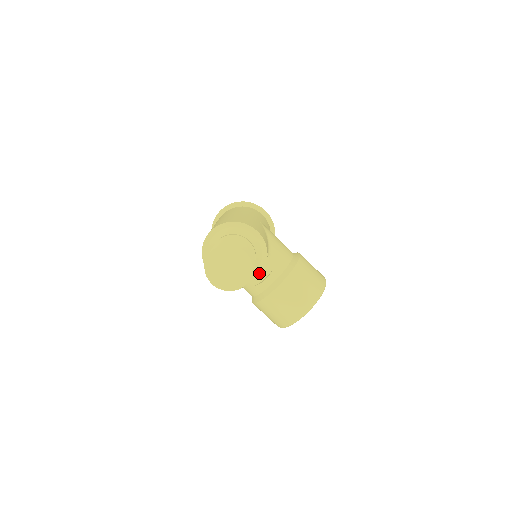
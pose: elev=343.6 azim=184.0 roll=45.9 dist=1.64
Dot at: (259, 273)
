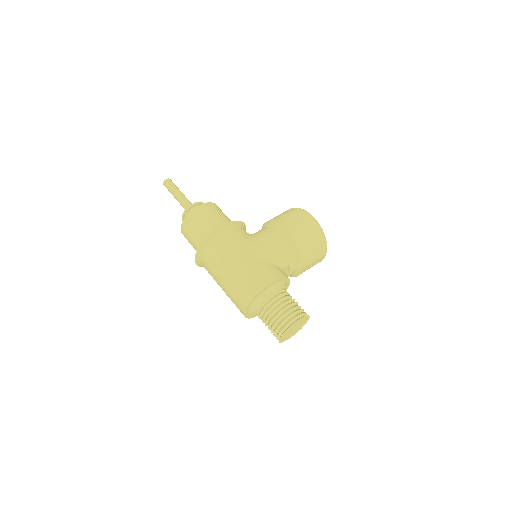
Dot at: (289, 283)
